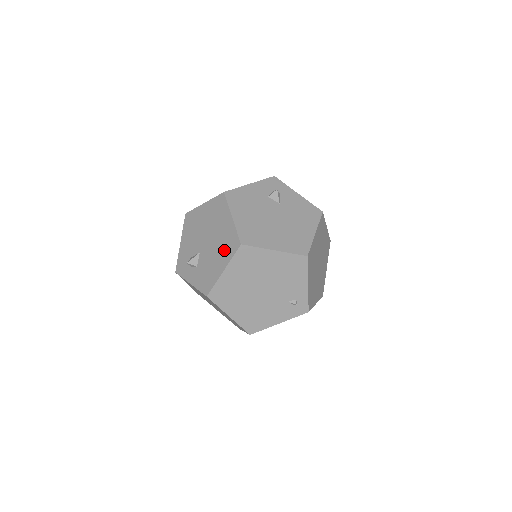
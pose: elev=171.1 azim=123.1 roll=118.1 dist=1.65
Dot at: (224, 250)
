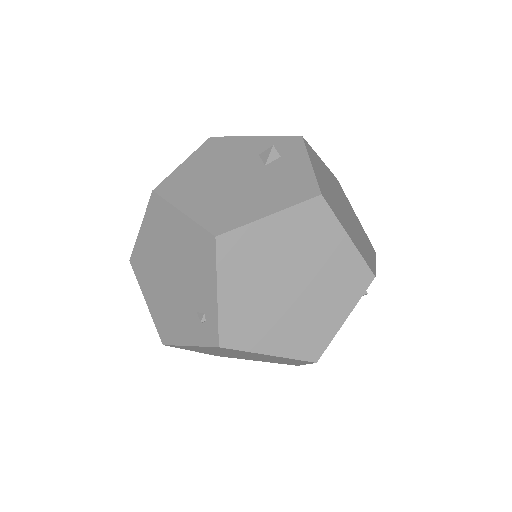
Dot at: occluded
